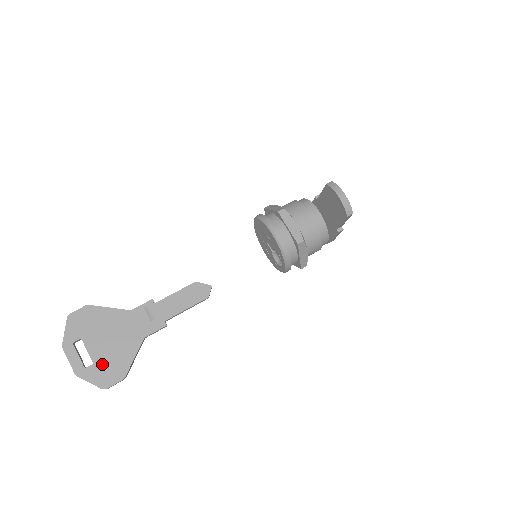
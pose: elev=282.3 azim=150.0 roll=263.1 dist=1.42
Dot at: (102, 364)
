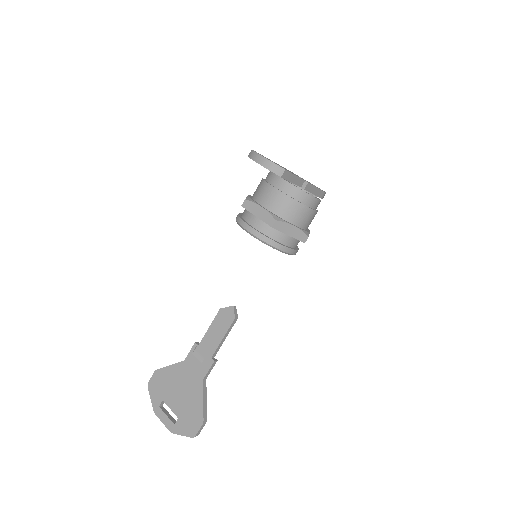
Dot at: (184, 416)
